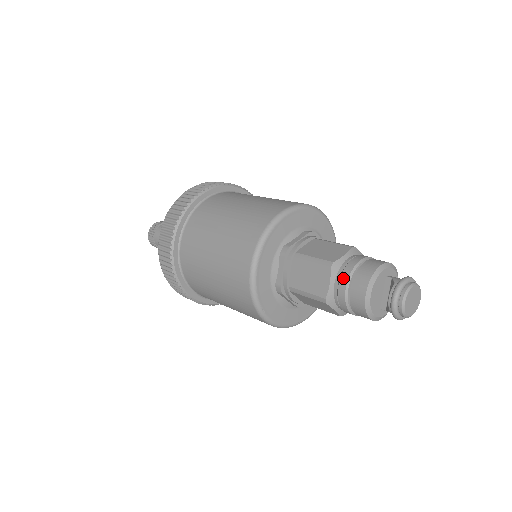
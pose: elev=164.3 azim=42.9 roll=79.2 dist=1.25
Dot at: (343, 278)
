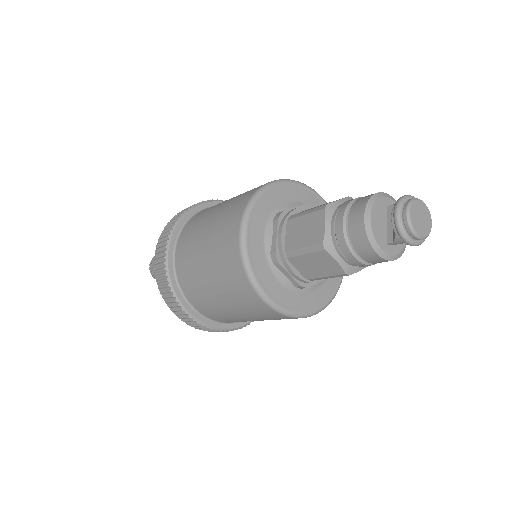
Dot at: (339, 214)
